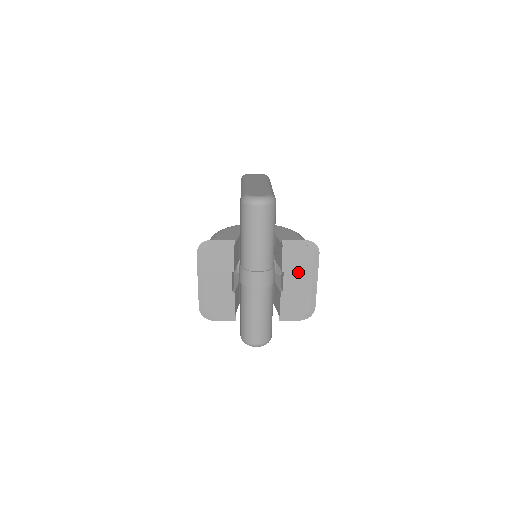
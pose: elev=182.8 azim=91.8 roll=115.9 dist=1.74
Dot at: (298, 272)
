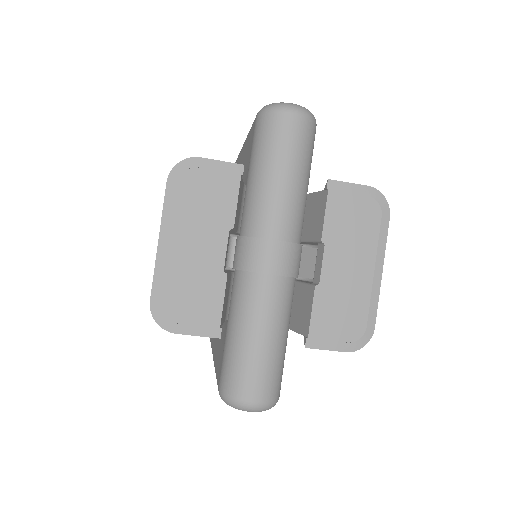
Dot at: (350, 247)
